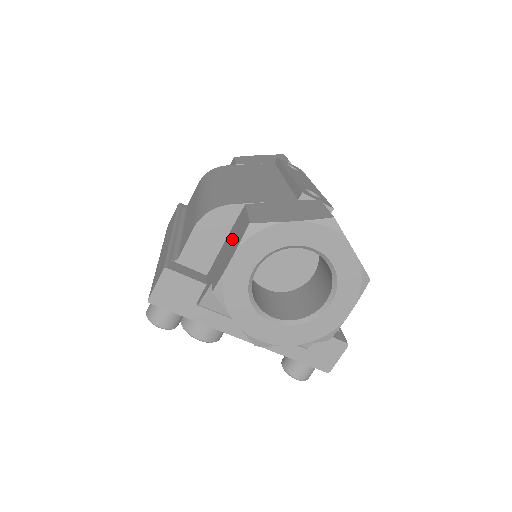
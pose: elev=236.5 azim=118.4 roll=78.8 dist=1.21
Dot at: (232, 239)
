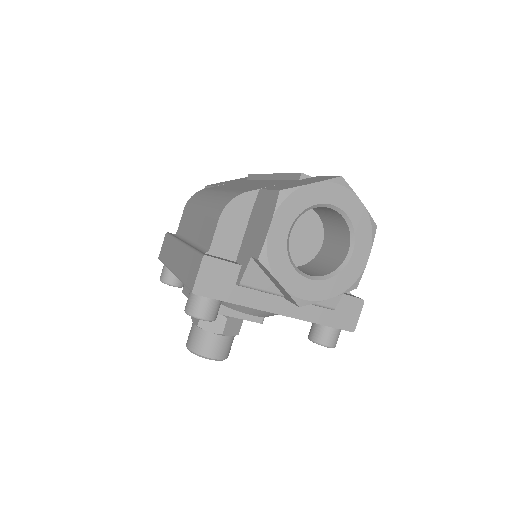
Dot at: (259, 216)
